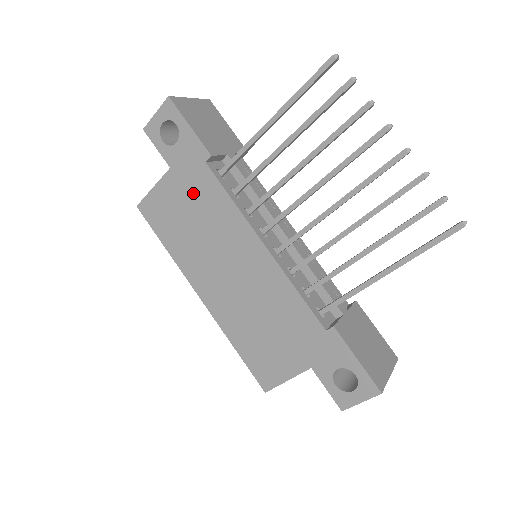
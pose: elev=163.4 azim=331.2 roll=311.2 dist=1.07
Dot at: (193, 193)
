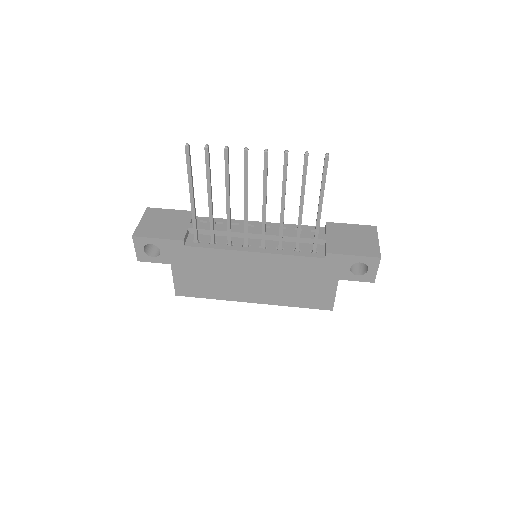
Dot at: (195, 264)
